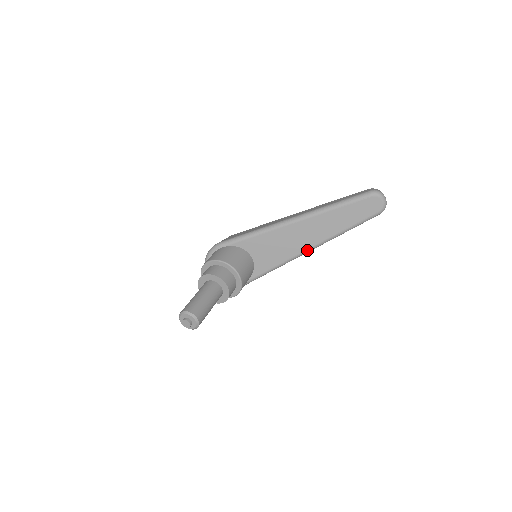
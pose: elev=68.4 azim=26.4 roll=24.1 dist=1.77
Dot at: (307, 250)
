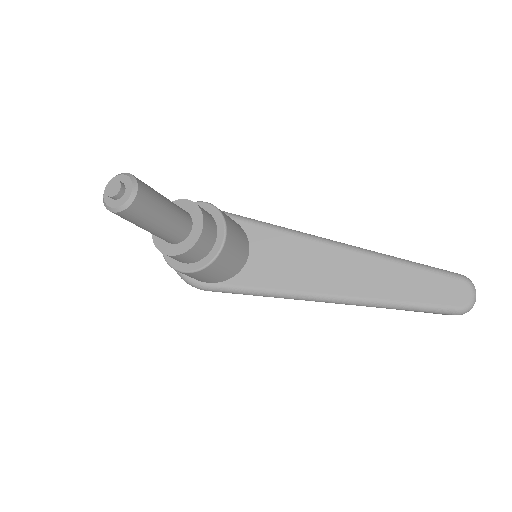
Dot at: (329, 295)
